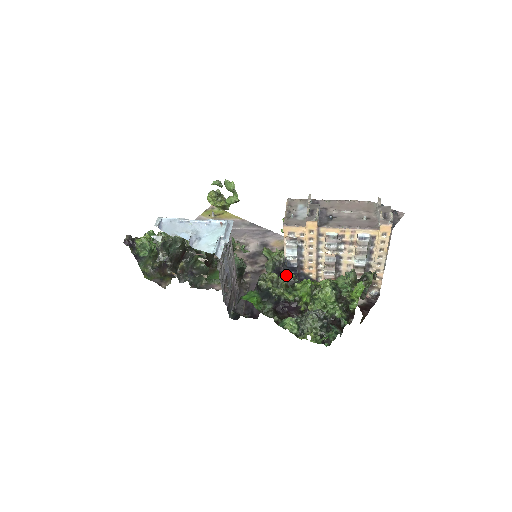
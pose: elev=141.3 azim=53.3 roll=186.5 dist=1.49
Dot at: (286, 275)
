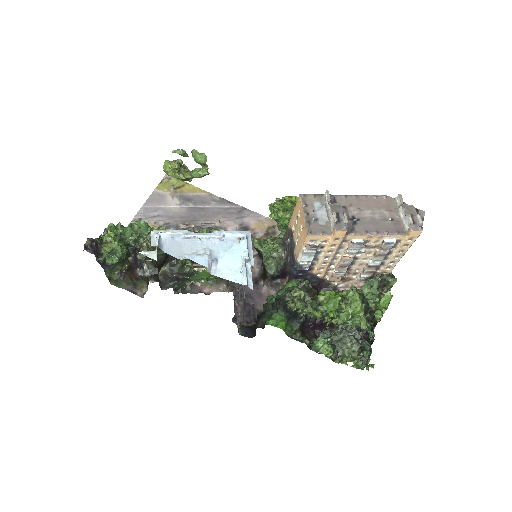
Dot at: (300, 282)
